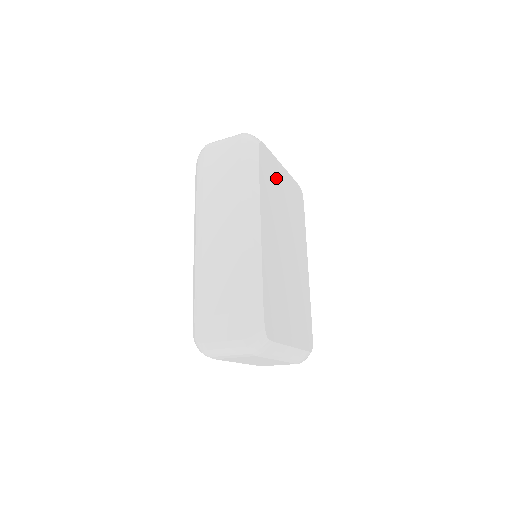
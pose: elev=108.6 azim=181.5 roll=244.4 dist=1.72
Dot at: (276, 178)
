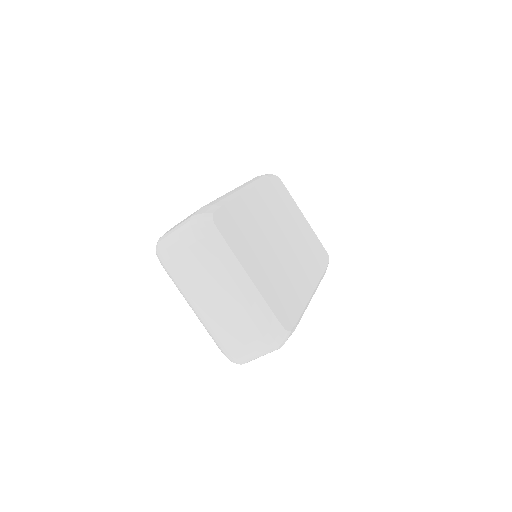
Dot at: (290, 207)
